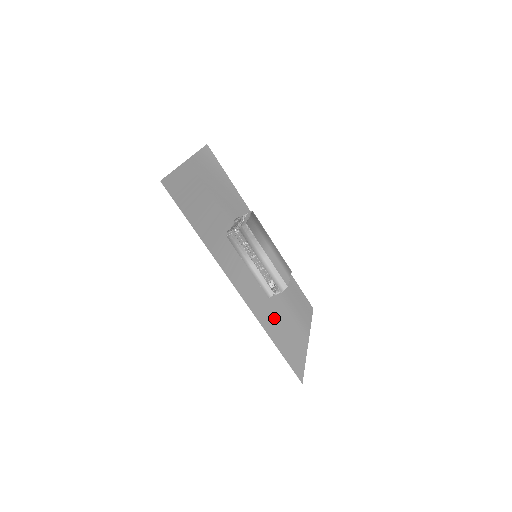
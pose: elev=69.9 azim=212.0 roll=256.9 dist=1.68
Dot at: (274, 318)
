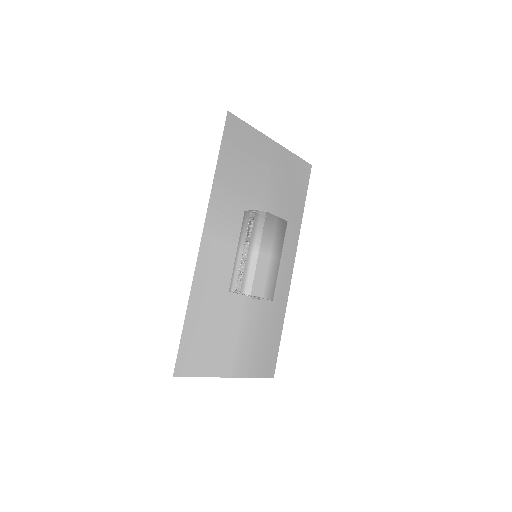
Dot at: (214, 306)
